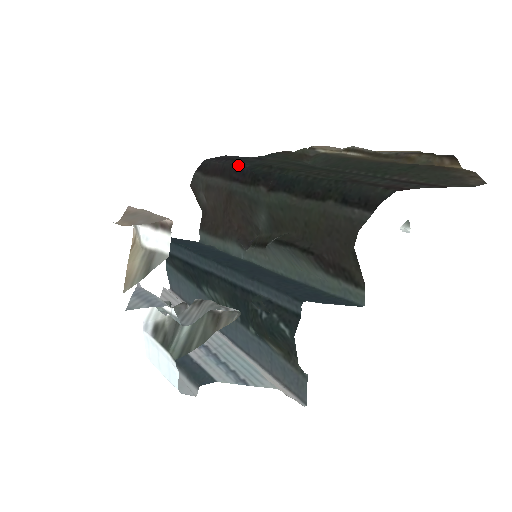
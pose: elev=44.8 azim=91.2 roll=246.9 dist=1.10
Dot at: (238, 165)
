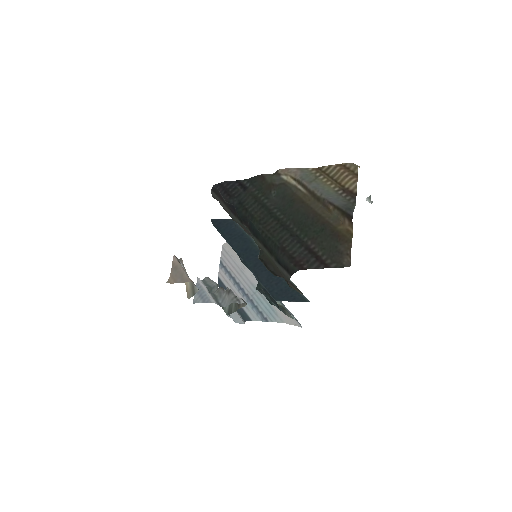
Dot at: (230, 202)
